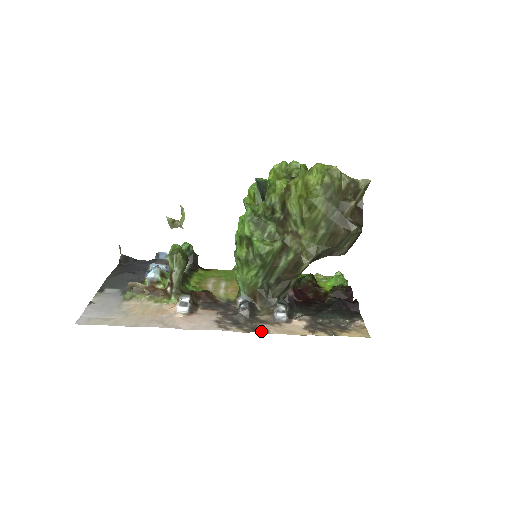
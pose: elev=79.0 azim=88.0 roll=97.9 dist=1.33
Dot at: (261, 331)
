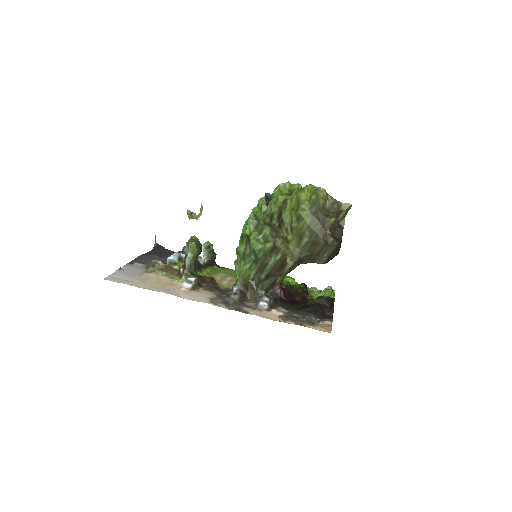
Dot at: (243, 311)
